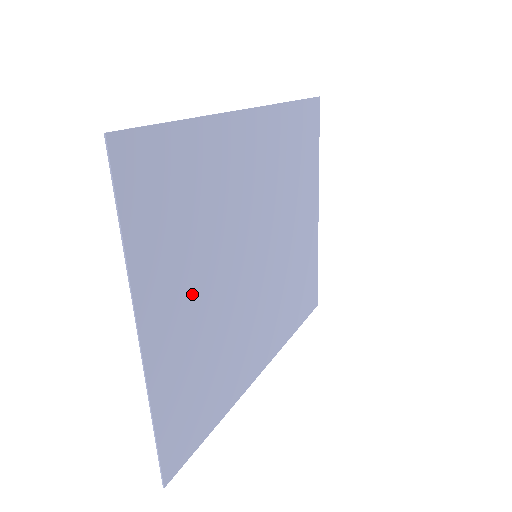
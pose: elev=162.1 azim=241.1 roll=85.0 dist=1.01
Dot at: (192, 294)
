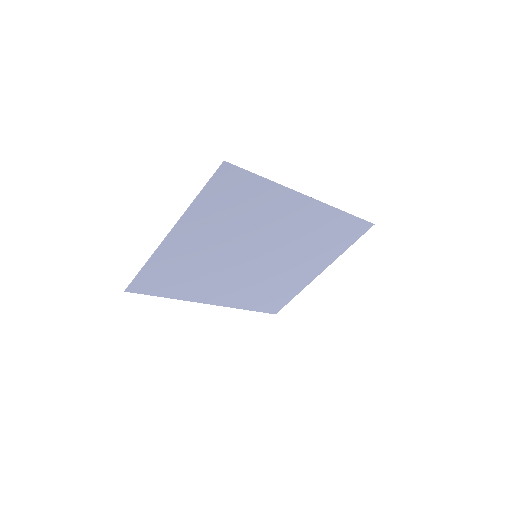
Dot at: (207, 239)
